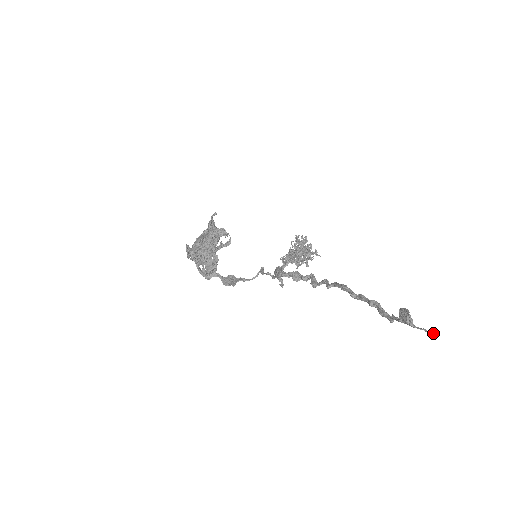
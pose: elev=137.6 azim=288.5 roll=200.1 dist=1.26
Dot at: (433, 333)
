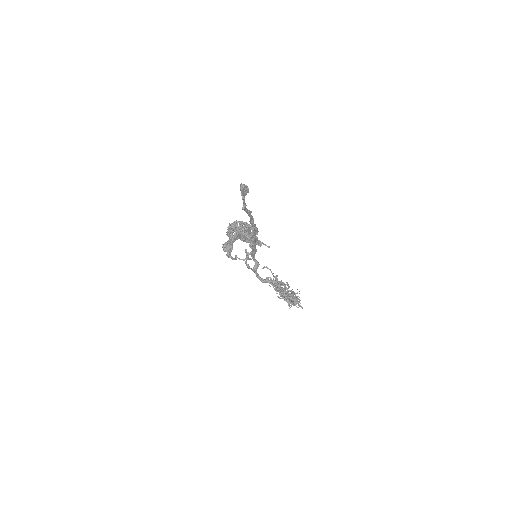
Dot at: (241, 184)
